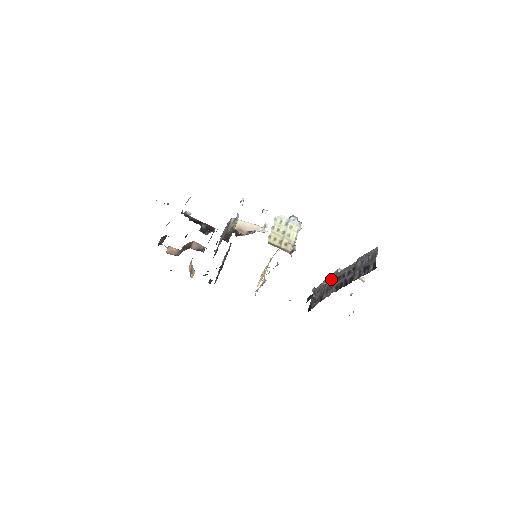
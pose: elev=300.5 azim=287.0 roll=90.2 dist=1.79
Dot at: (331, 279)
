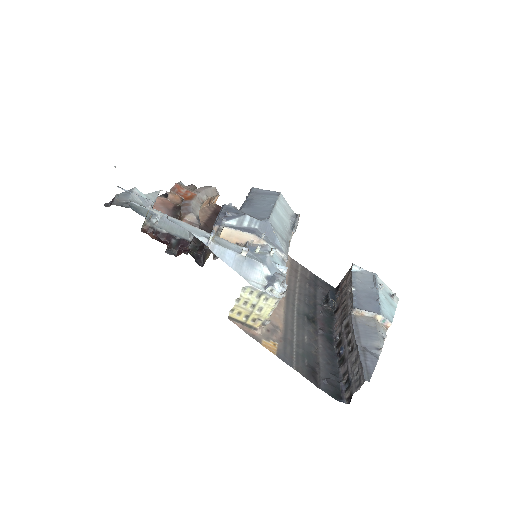
Dot at: (349, 305)
